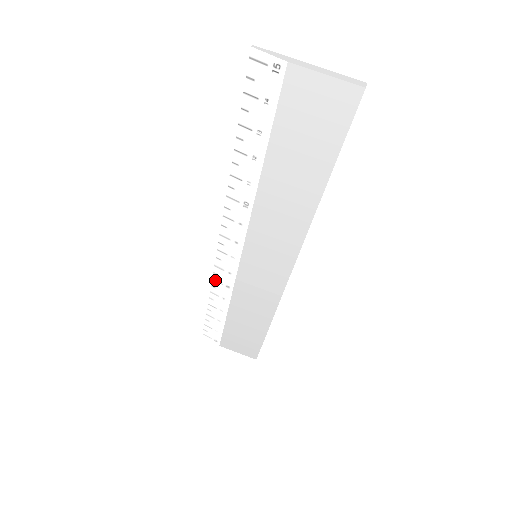
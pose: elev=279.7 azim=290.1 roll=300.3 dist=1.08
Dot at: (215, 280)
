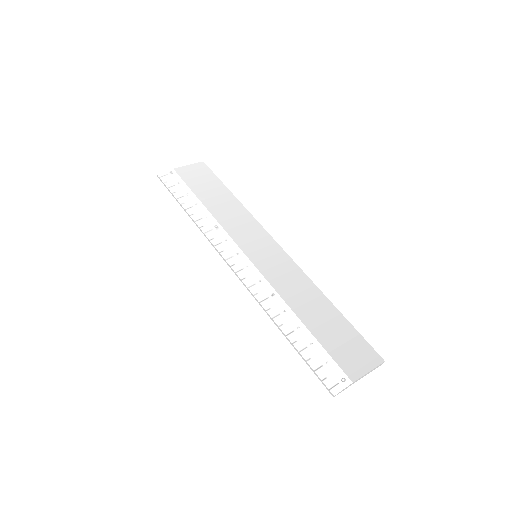
Dot at: (262, 301)
